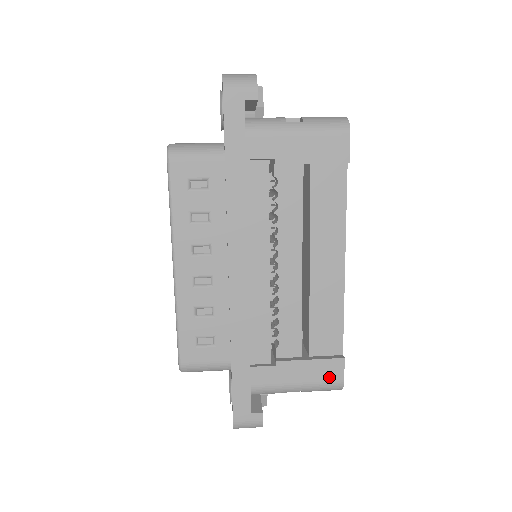
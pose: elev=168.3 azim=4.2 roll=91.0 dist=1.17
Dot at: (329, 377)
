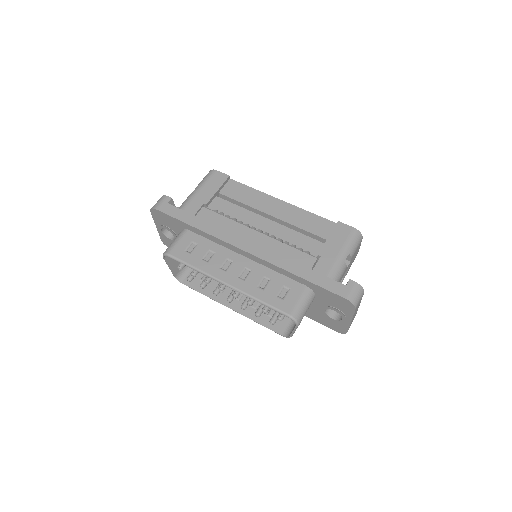
Dot at: (346, 234)
